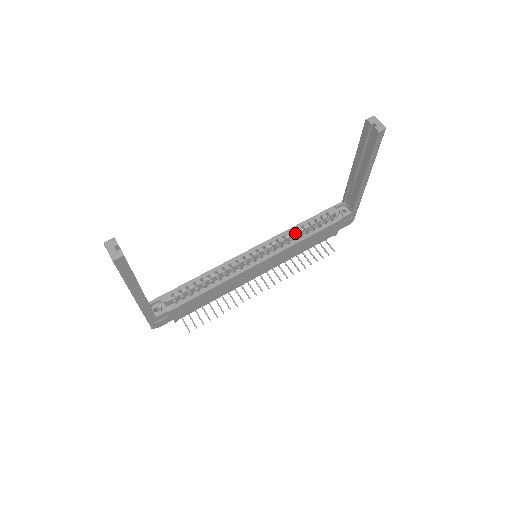
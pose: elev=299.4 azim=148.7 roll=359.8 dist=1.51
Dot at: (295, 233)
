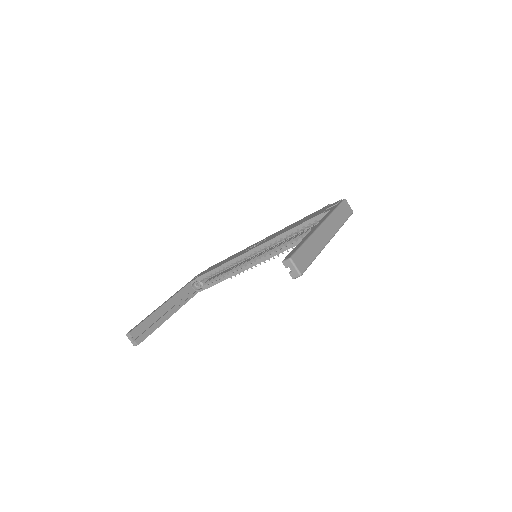
Dot at: occluded
